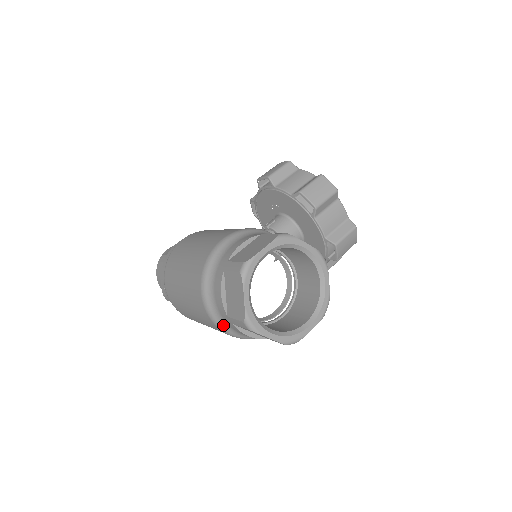
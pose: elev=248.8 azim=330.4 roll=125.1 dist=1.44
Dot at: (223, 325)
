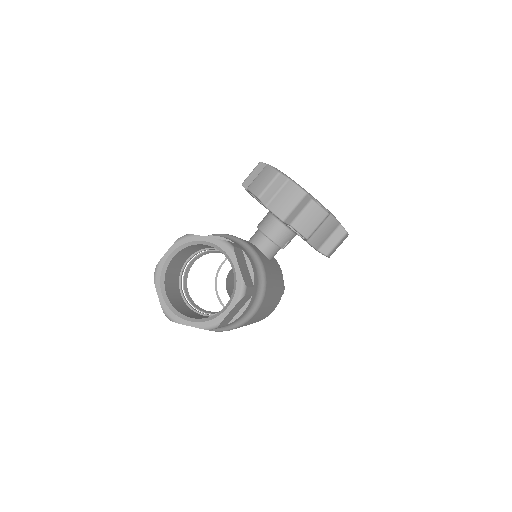
Dot at: occluded
